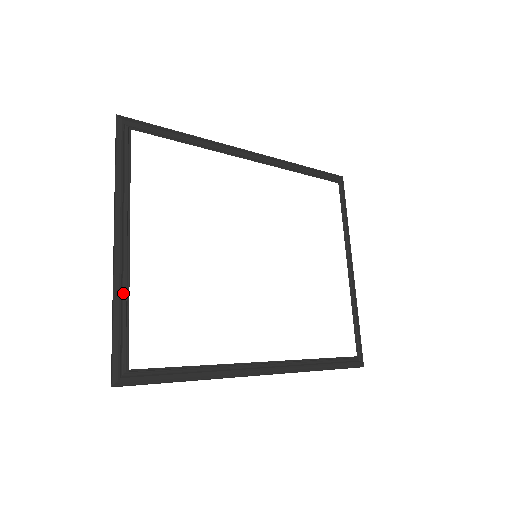
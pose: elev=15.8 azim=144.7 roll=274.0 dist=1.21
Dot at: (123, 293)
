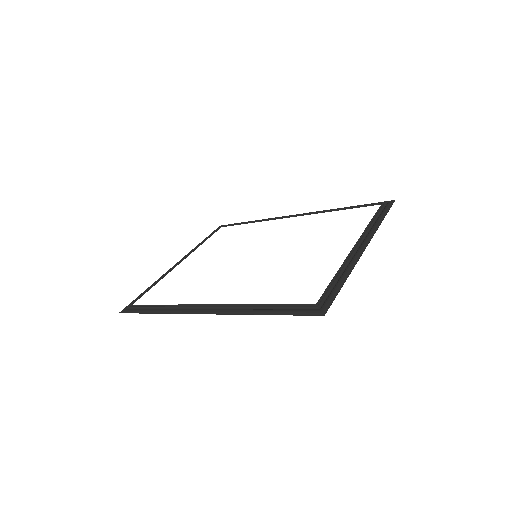
Dot at: occluded
